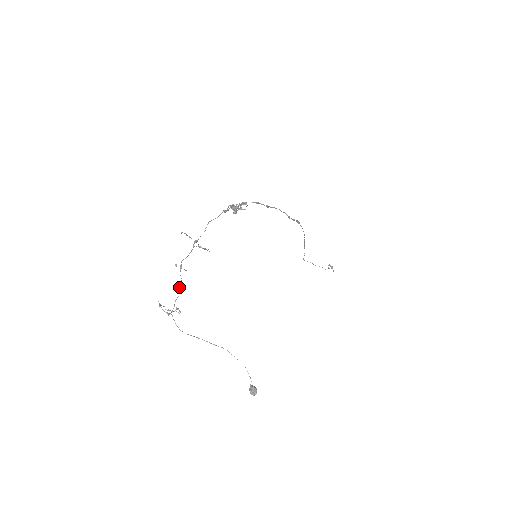
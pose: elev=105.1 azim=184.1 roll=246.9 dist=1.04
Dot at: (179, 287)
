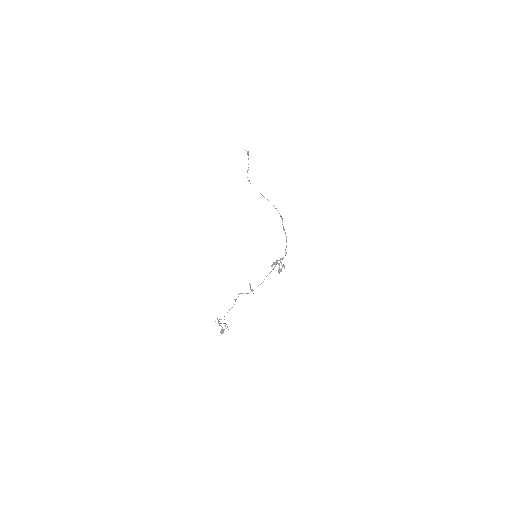
Dot at: occluded
